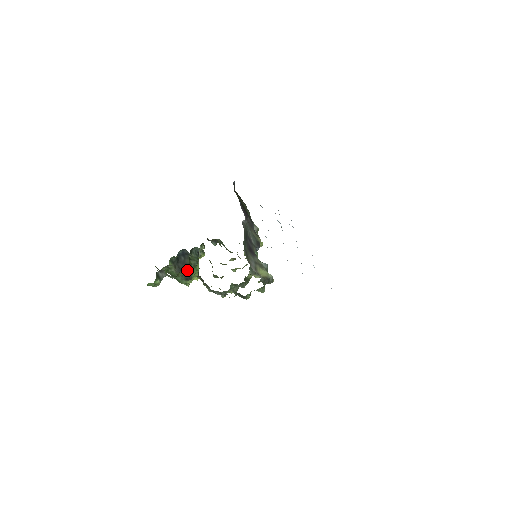
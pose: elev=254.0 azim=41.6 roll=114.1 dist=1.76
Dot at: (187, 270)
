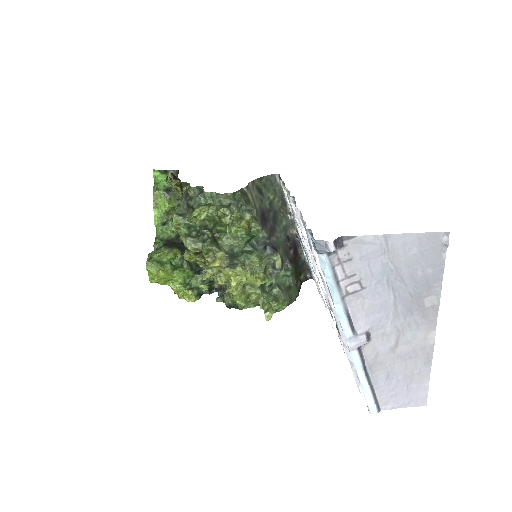
Dot at: (175, 247)
